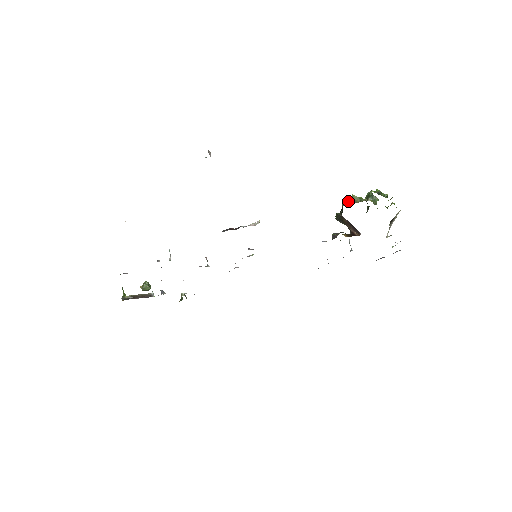
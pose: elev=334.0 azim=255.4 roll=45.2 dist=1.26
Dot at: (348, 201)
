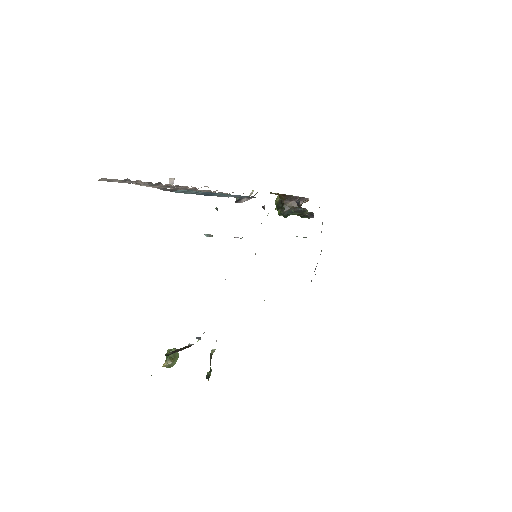
Dot at: (279, 198)
